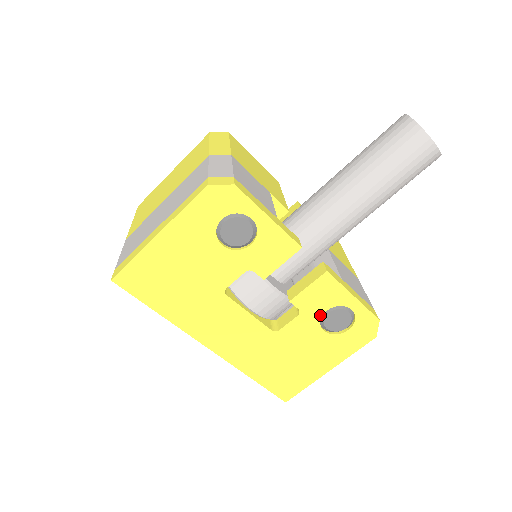
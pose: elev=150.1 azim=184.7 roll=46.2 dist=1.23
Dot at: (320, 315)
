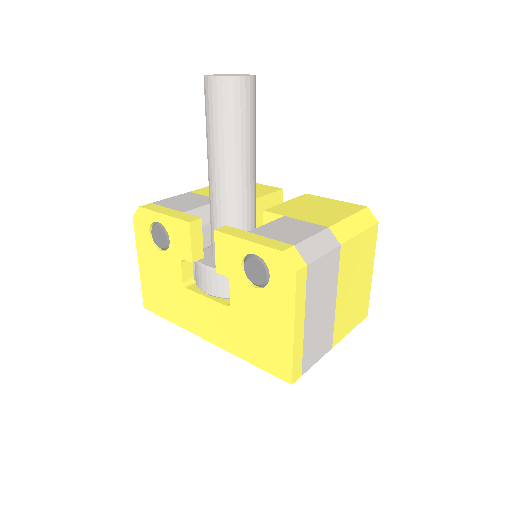
Dot at: (241, 273)
